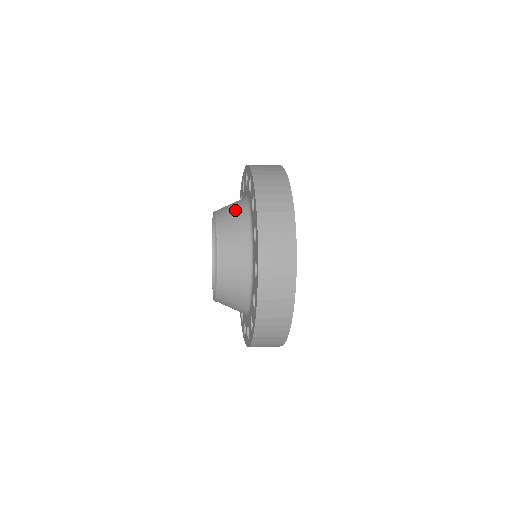
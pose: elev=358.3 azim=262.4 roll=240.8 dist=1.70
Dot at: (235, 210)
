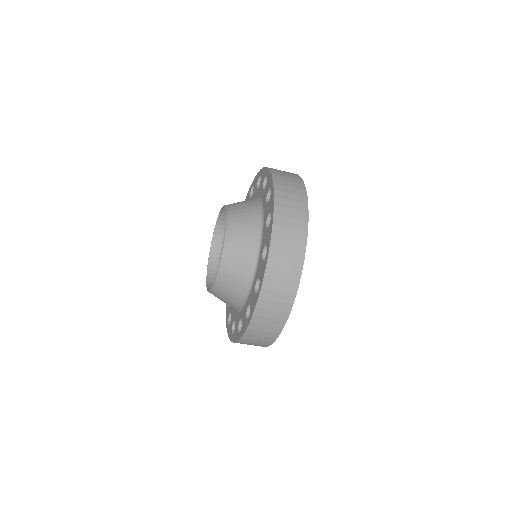
Dot at: (248, 215)
